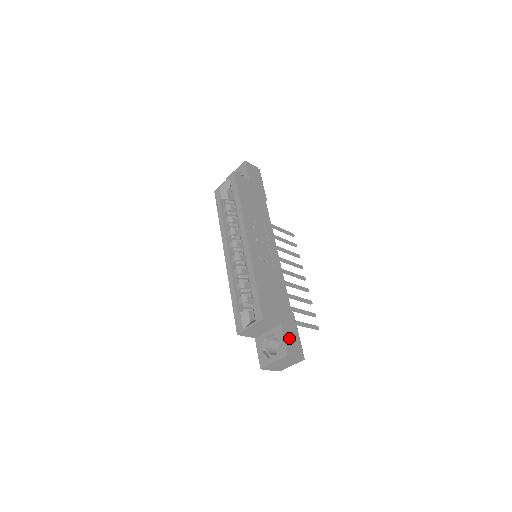
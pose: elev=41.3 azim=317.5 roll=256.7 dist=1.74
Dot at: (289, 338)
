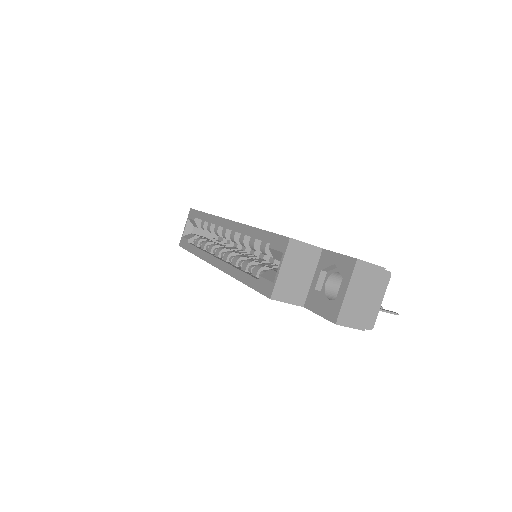
Dot at: occluded
